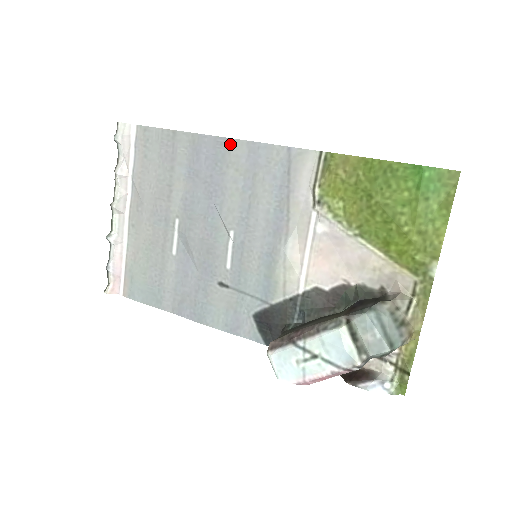
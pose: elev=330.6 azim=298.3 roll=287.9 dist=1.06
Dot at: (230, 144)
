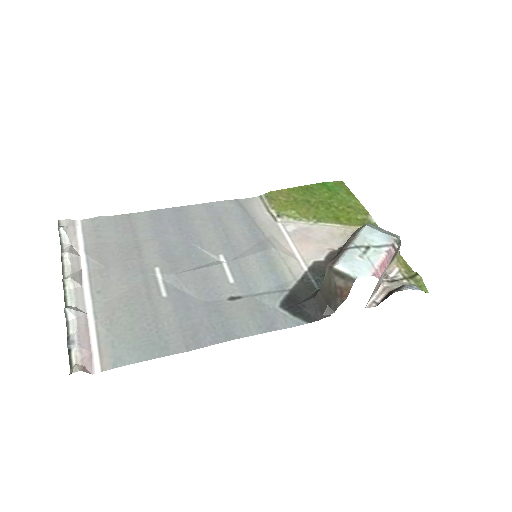
Dot at: (188, 208)
